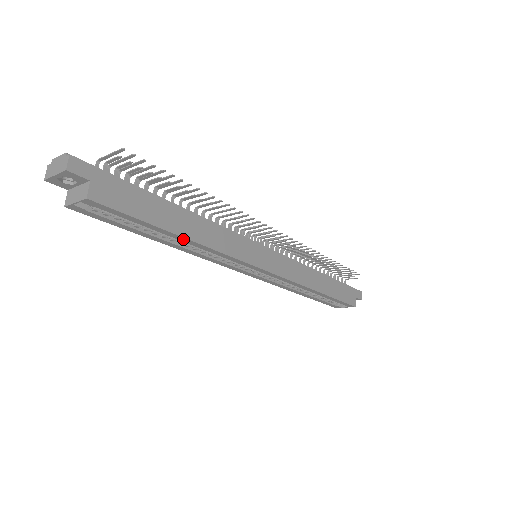
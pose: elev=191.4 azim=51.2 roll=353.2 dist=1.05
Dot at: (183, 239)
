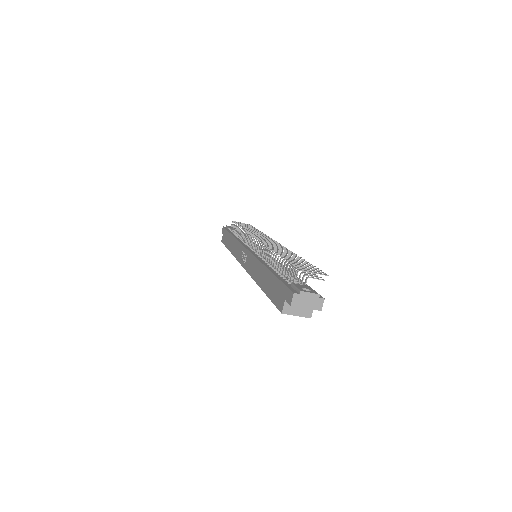
Dot at: occluded
